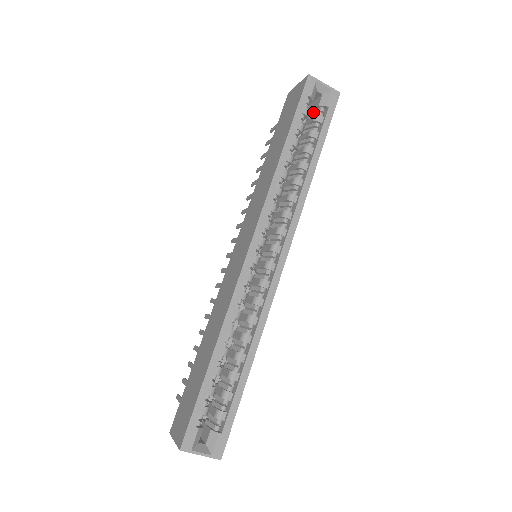
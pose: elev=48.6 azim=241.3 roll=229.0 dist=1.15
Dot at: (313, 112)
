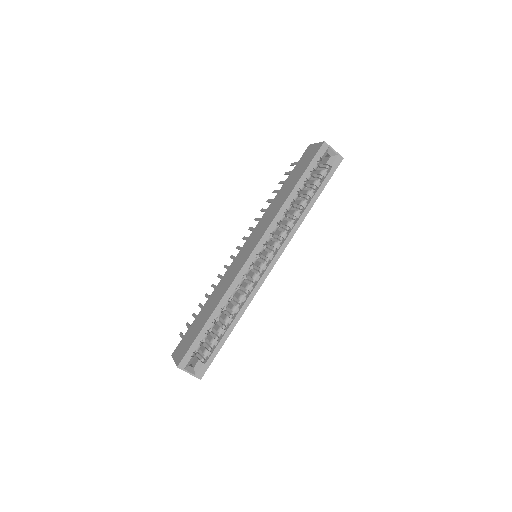
Dot at: (321, 166)
